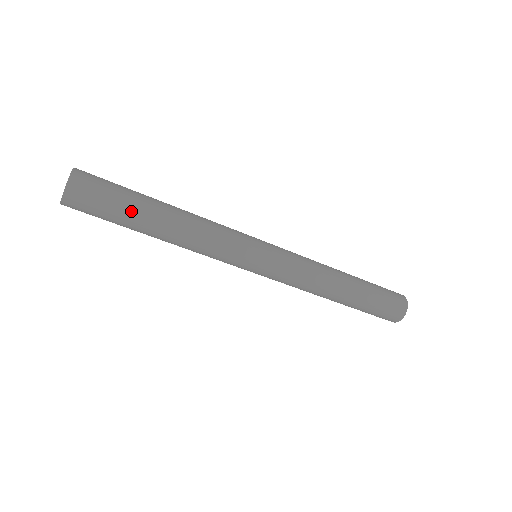
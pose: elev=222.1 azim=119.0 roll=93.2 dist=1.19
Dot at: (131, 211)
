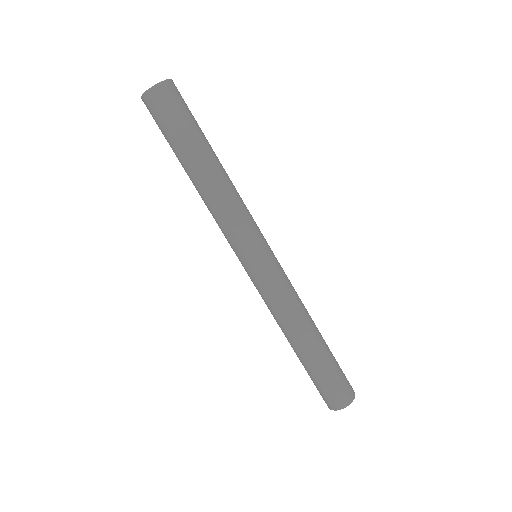
Dot at: (185, 142)
